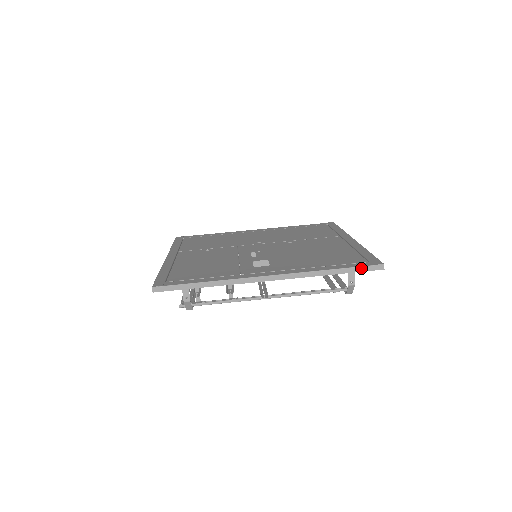
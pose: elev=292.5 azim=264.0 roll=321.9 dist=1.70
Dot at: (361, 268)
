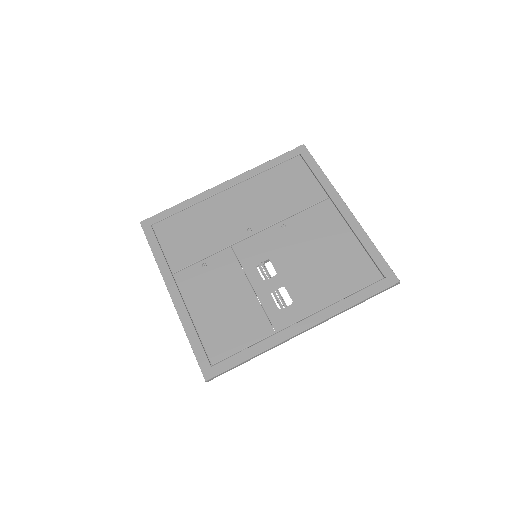
Dot at: (381, 292)
